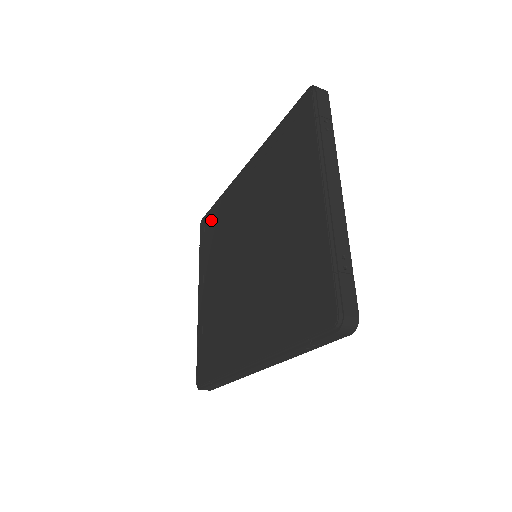
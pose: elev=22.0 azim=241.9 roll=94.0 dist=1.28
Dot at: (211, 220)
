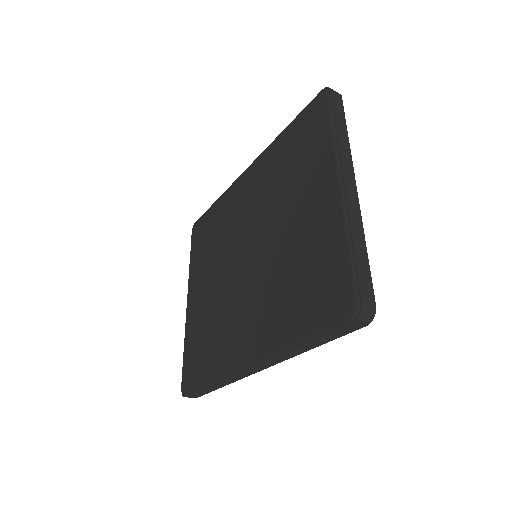
Dot at: (205, 223)
